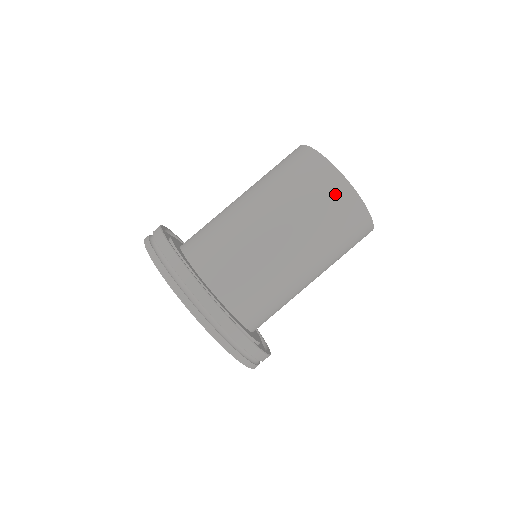
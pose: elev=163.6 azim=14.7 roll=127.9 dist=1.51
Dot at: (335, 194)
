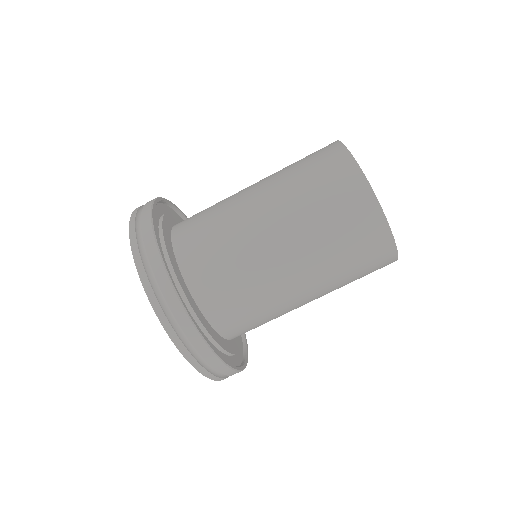
Dot at: (363, 223)
